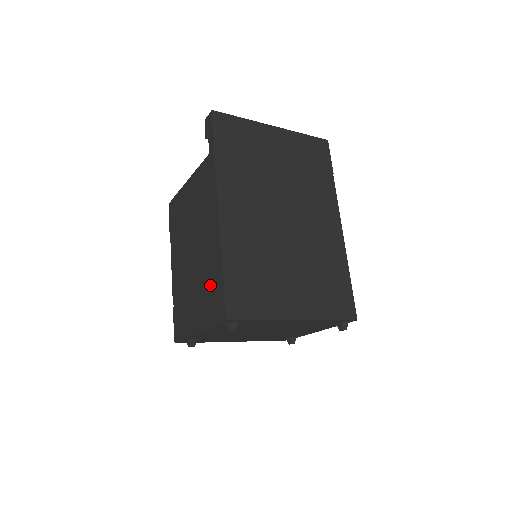
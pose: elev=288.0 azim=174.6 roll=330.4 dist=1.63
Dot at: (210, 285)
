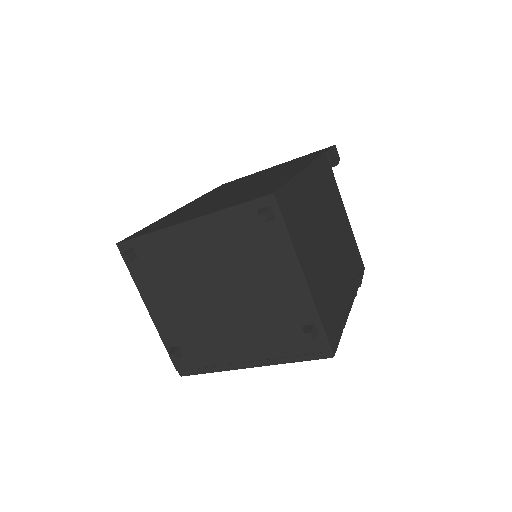
Dot at: occluded
